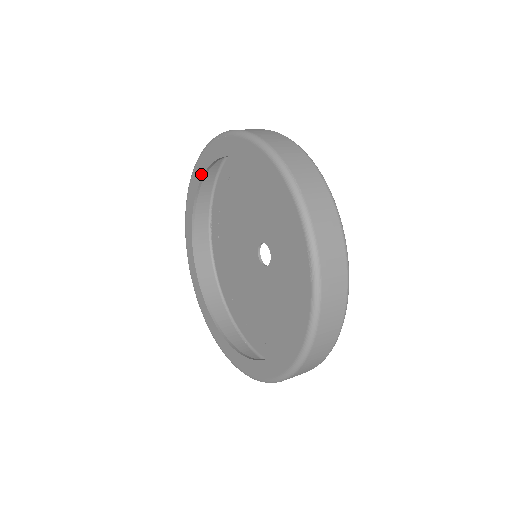
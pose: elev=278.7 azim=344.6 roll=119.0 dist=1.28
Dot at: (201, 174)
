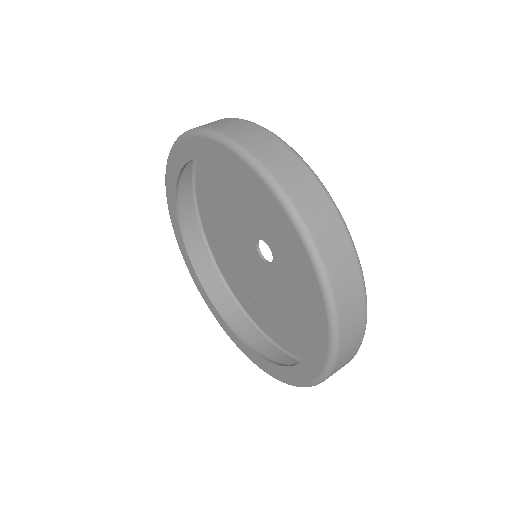
Dot at: (222, 163)
